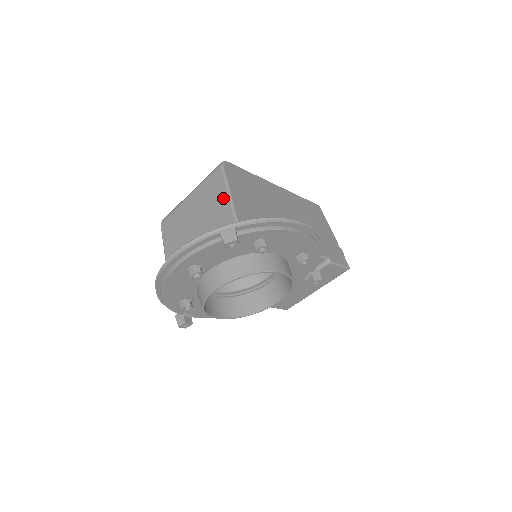
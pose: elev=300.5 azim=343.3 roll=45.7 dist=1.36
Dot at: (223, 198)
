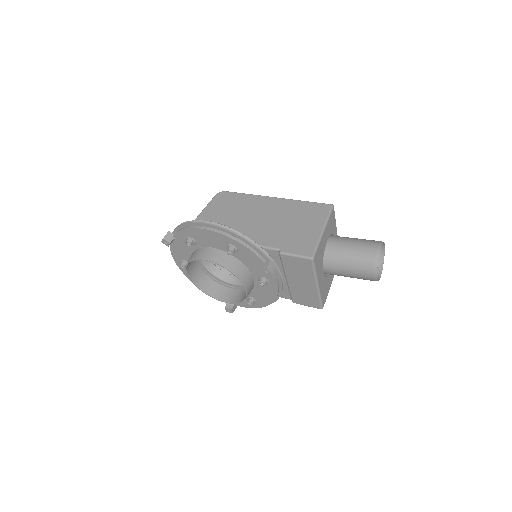
Dot at: occluded
